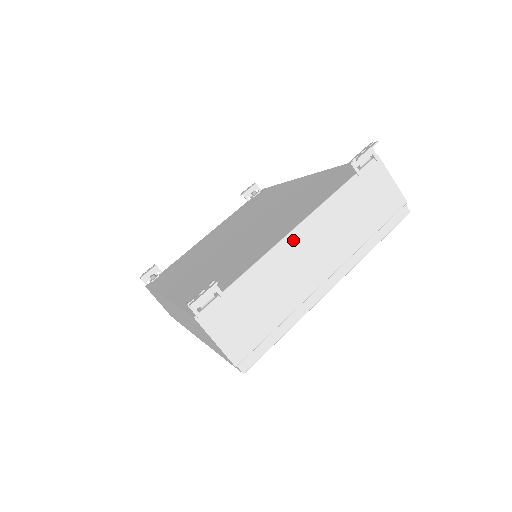
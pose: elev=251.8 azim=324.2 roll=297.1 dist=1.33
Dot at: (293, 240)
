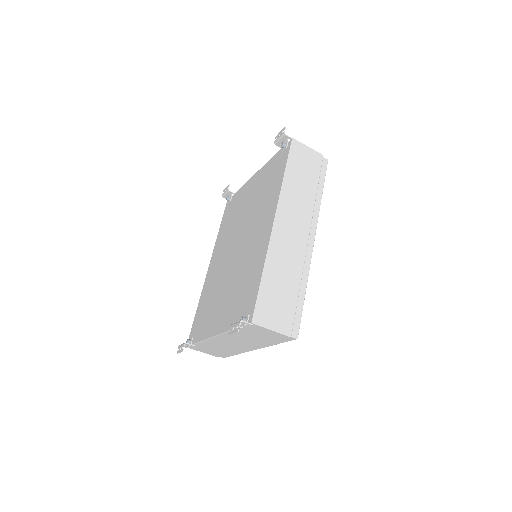
Dot at: (217, 339)
